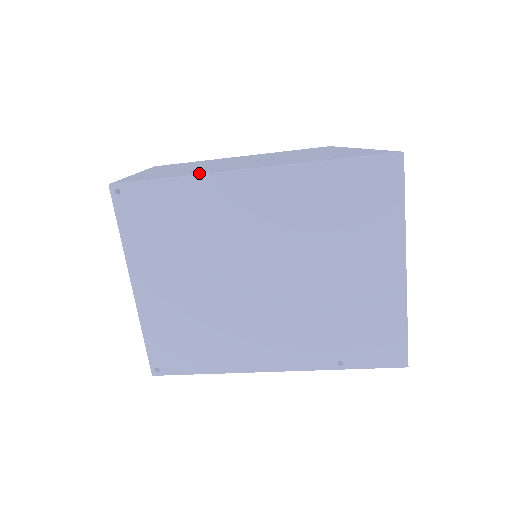
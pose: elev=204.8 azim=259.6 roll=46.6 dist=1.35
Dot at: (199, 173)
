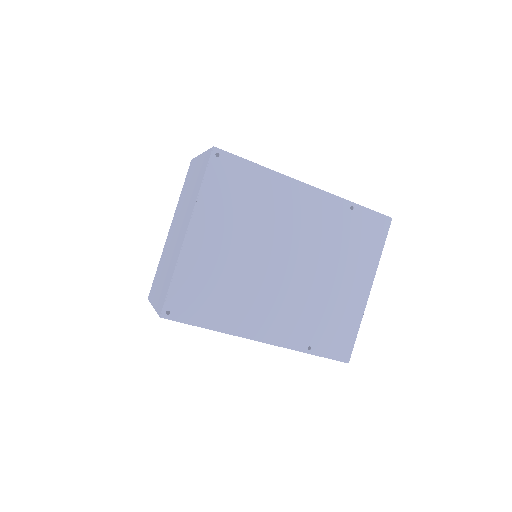
Dot at: (277, 172)
